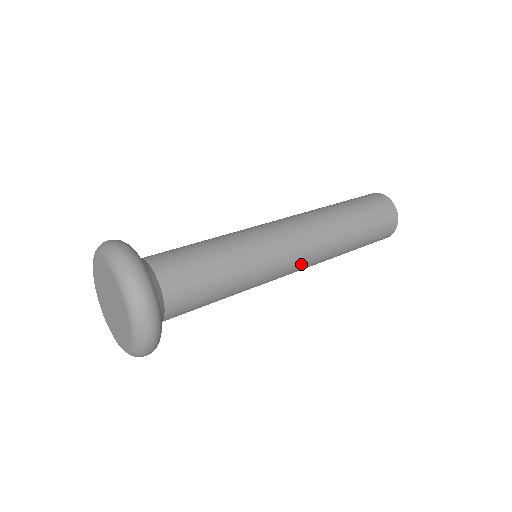
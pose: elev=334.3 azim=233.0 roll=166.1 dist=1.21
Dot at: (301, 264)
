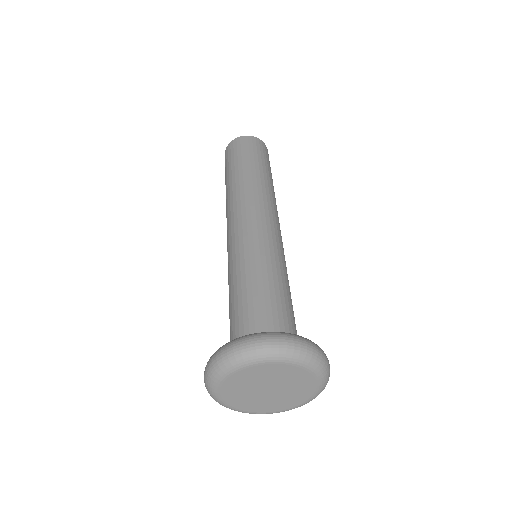
Dot at: (278, 224)
